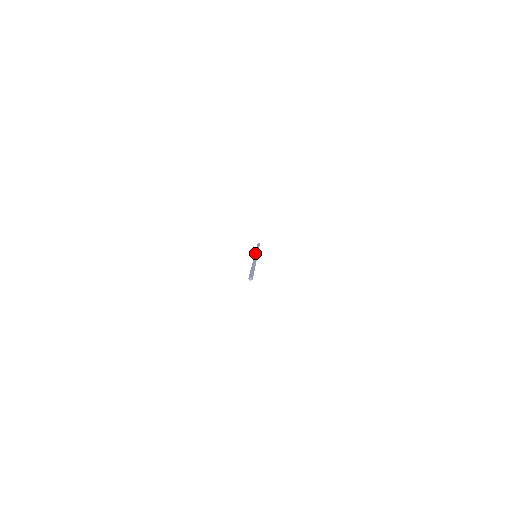
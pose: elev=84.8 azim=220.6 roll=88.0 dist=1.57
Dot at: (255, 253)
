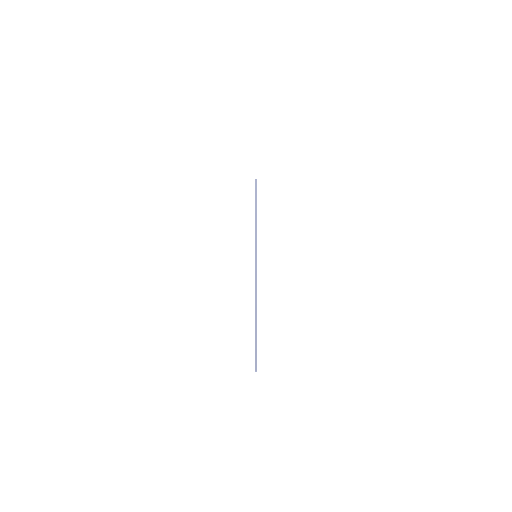
Dot at: occluded
